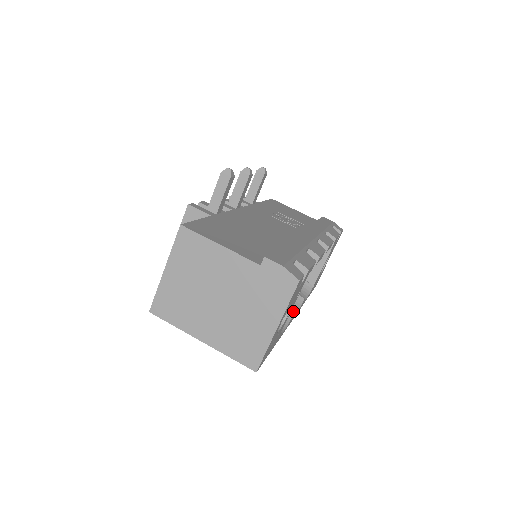
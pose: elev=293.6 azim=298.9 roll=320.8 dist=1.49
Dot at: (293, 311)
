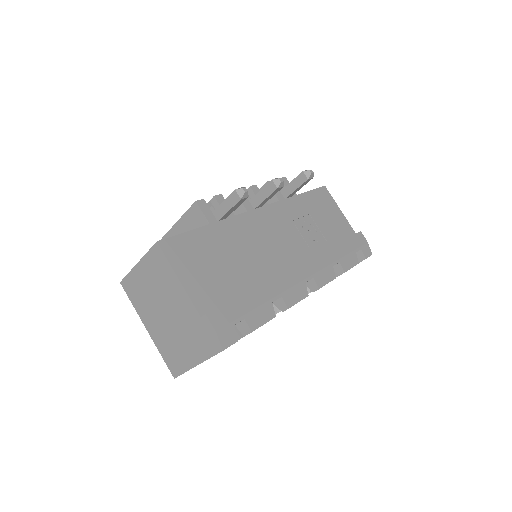
Dot at: occluded
